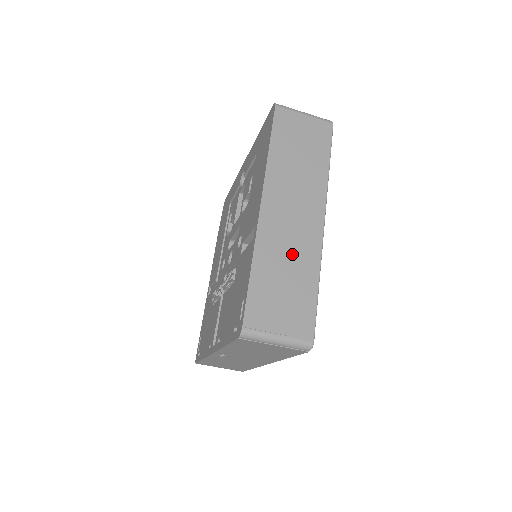
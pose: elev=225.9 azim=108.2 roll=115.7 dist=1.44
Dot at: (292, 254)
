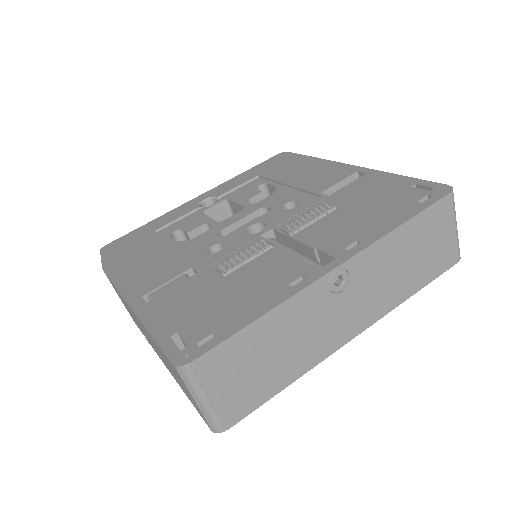
Dot at: occluded
